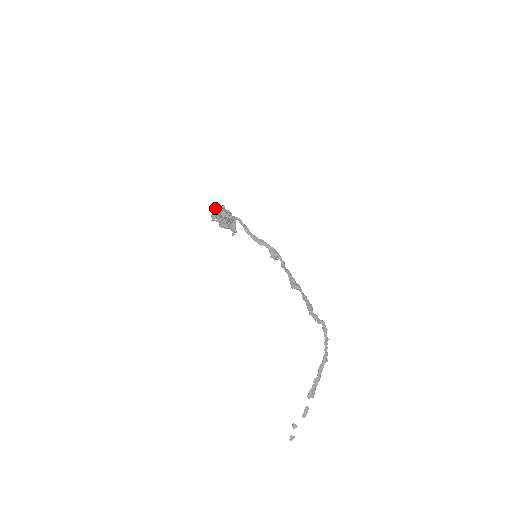
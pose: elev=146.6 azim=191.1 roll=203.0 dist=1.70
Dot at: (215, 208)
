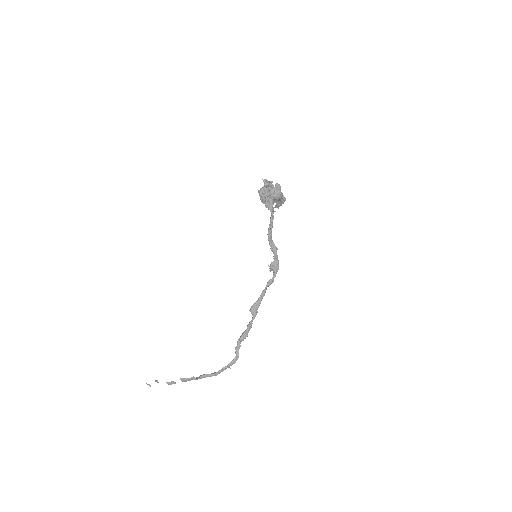
Dot at: (266, 184)
